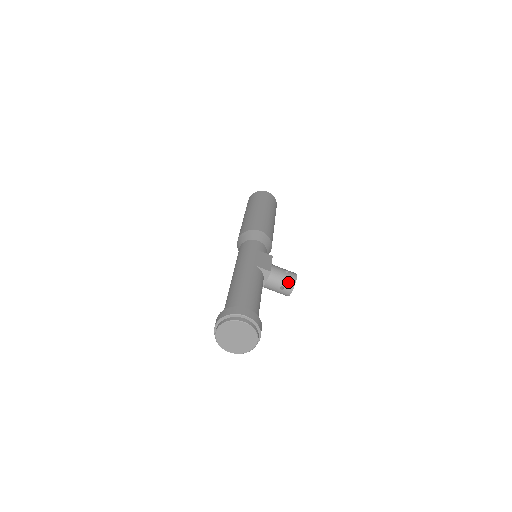
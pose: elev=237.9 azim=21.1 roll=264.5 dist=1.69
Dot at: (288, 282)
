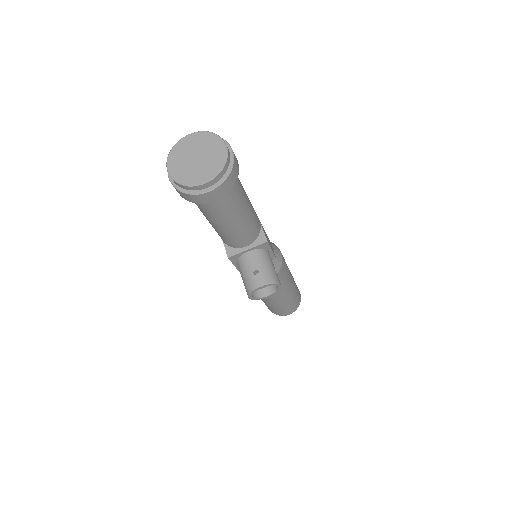
Dot at: (269, 274)
